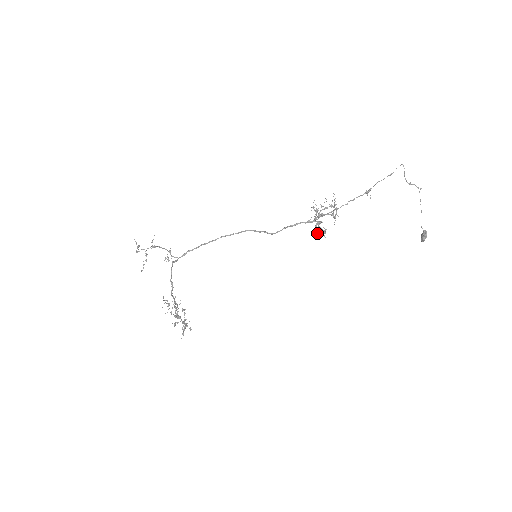
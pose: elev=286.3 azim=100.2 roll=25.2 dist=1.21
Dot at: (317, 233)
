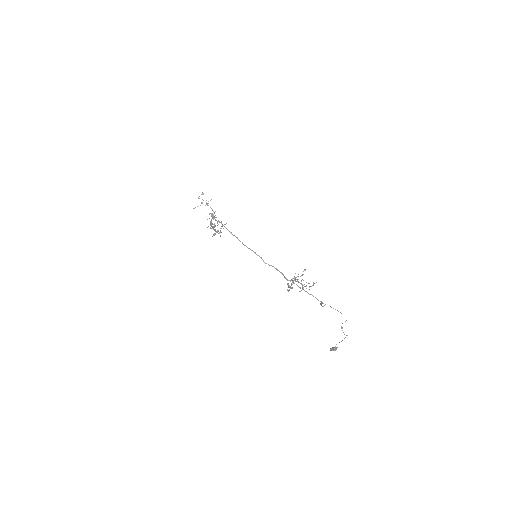
Dot at: (293, 282)
